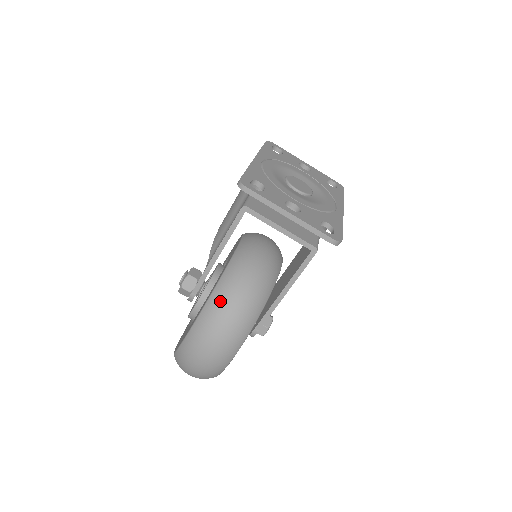
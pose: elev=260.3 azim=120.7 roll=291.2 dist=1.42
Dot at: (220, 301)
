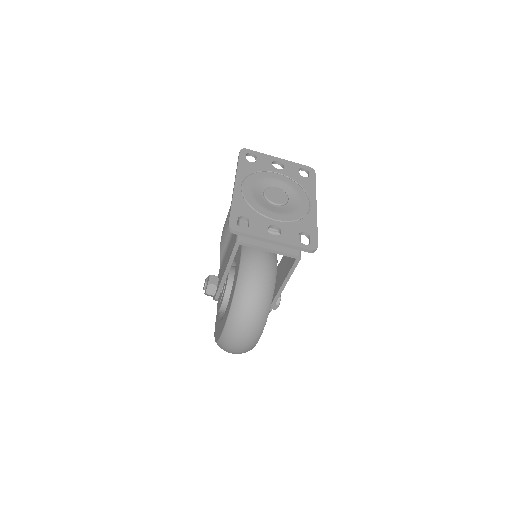
Dot at: (238, 312)
